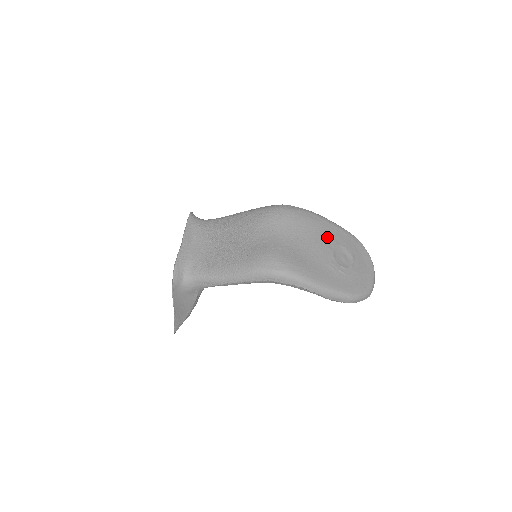
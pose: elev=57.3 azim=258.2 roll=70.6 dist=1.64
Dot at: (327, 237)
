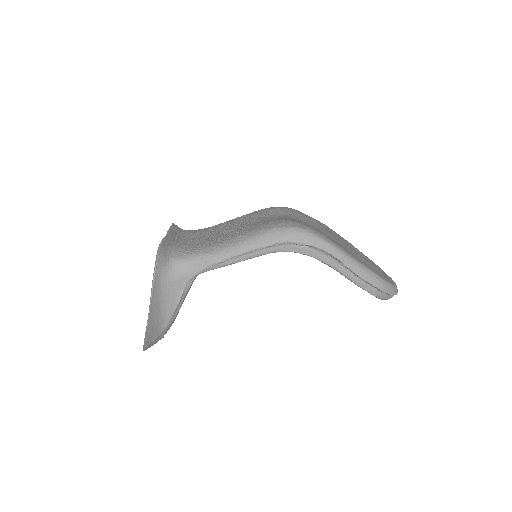
Dot at: (336, 235)
